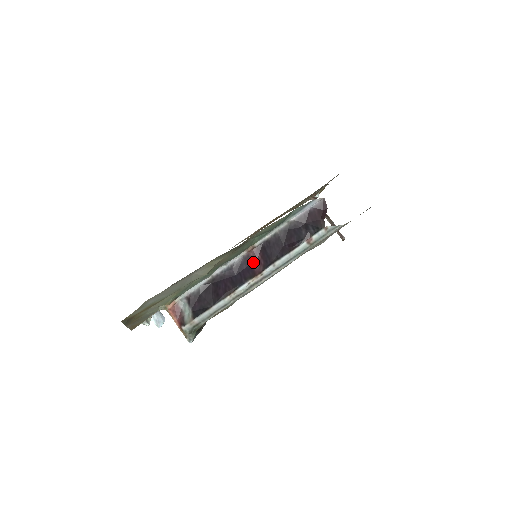
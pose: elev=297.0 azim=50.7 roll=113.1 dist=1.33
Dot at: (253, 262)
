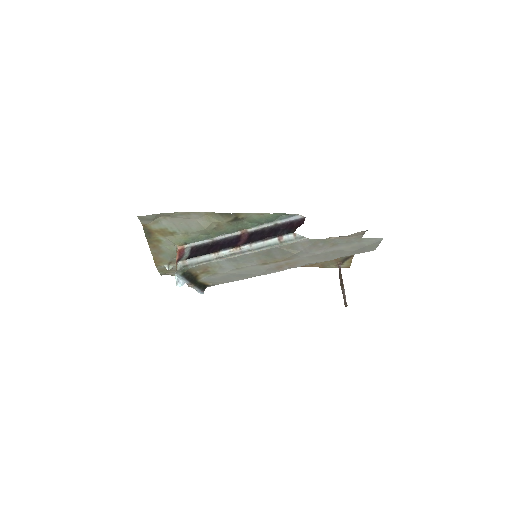
Dot at: (241, 240)
